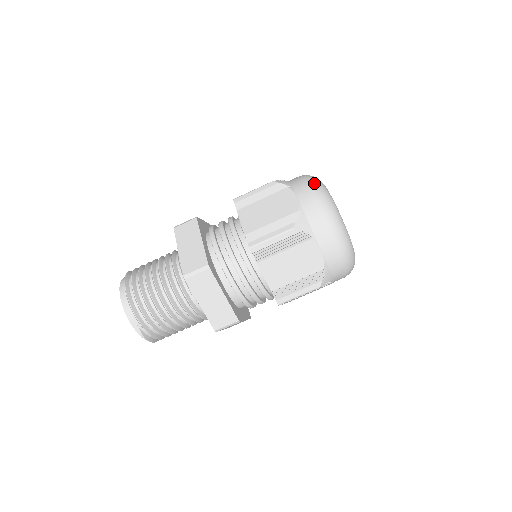
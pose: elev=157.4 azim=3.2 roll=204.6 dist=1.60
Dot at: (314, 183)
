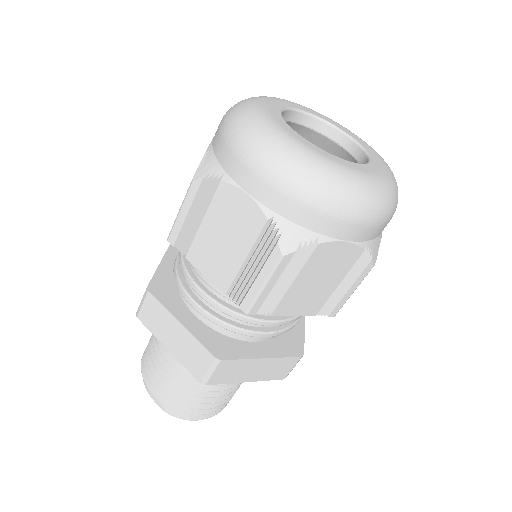
Dot at: occluded
